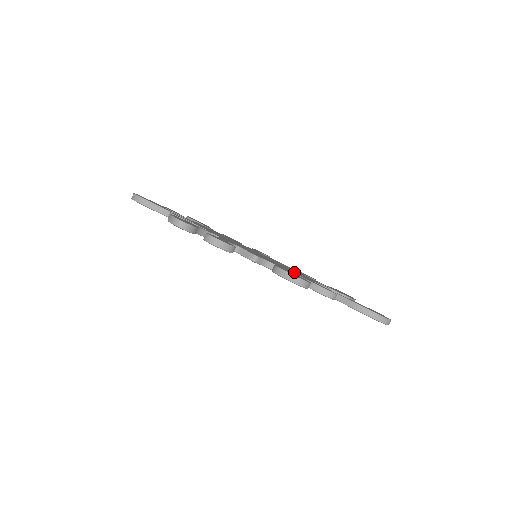
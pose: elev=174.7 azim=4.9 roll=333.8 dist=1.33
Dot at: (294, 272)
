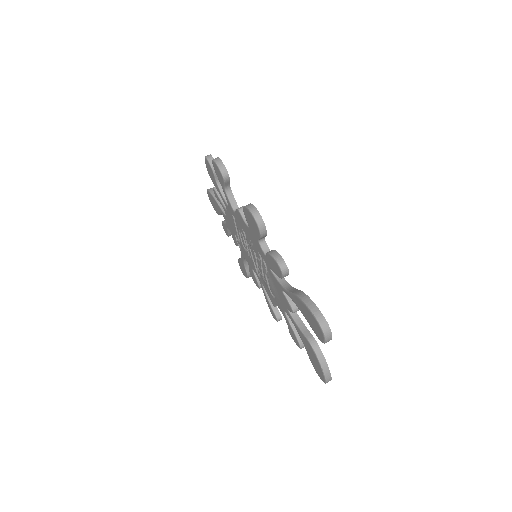
Dot at: occluded
